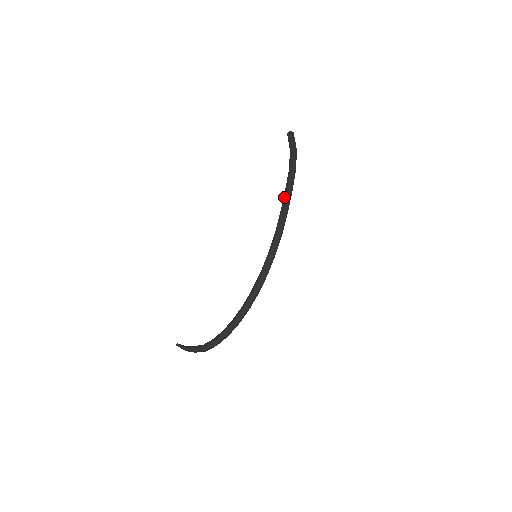
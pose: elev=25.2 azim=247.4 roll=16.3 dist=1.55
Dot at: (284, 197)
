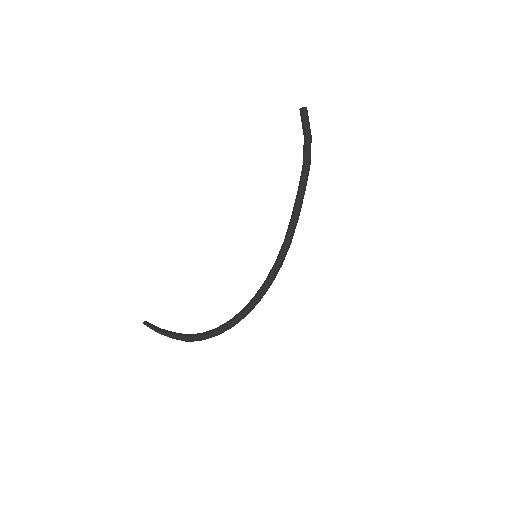
Dot at: (298, 201)
